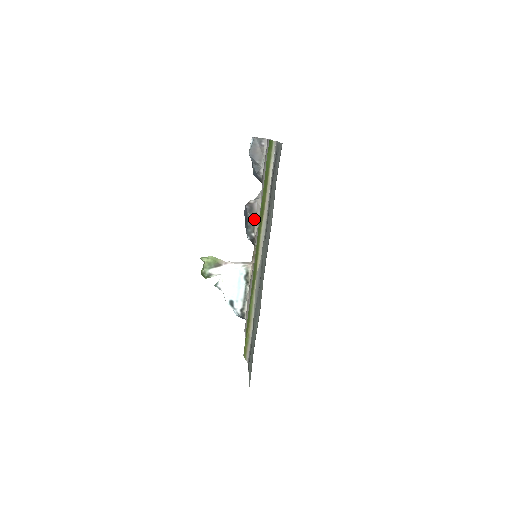
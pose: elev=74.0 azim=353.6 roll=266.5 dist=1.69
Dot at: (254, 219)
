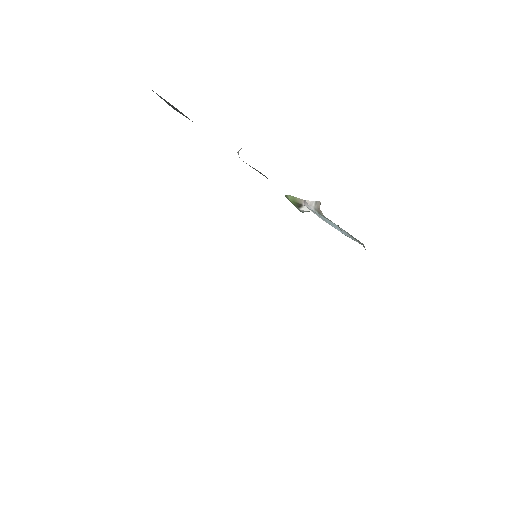
Dot at: (261, 173)
